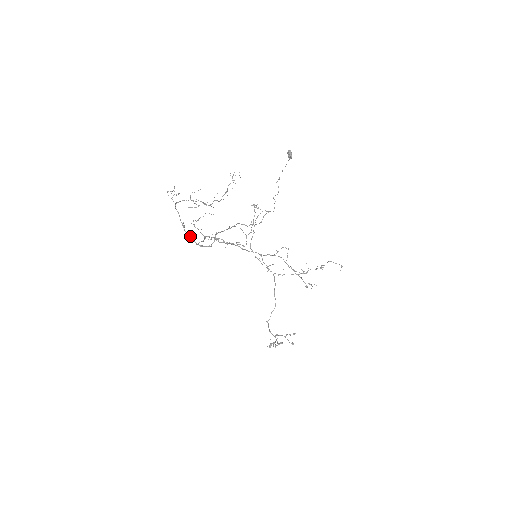
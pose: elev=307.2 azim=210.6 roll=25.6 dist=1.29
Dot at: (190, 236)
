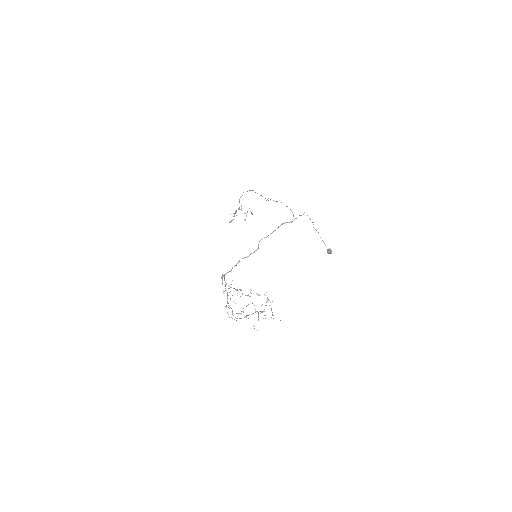
Dot at: occluded
